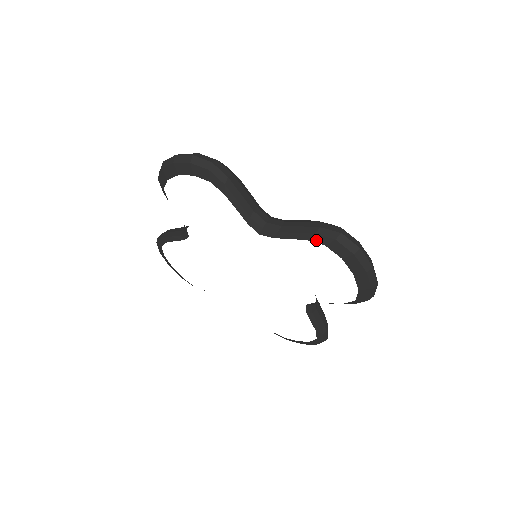
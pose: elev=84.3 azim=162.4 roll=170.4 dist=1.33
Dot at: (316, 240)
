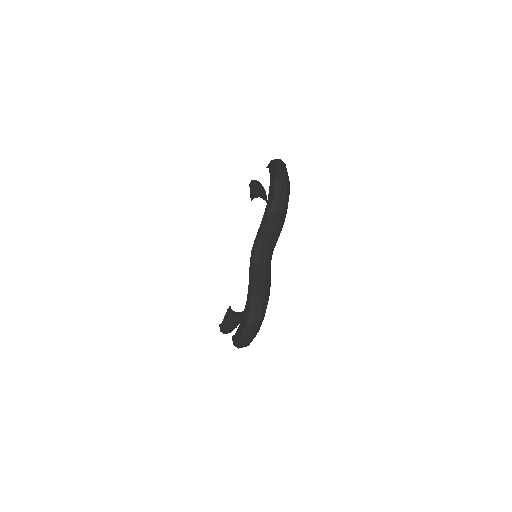
Dot at: occluded
